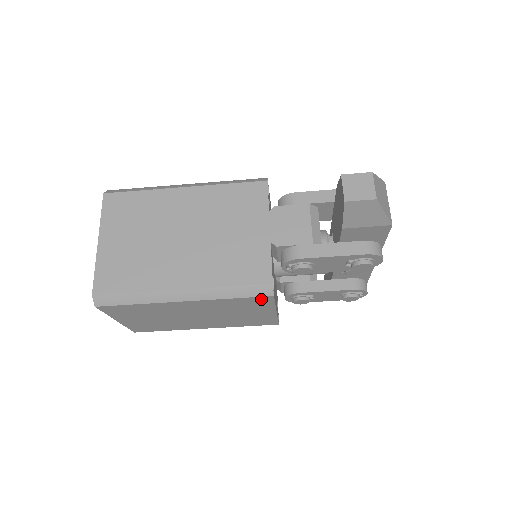
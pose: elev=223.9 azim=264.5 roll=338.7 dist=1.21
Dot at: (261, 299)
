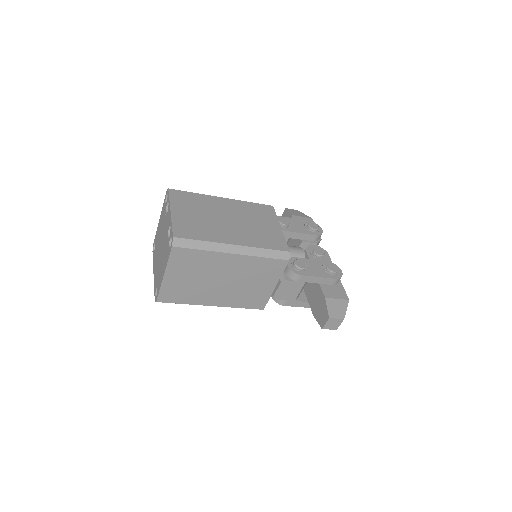
Dot at: occluded
